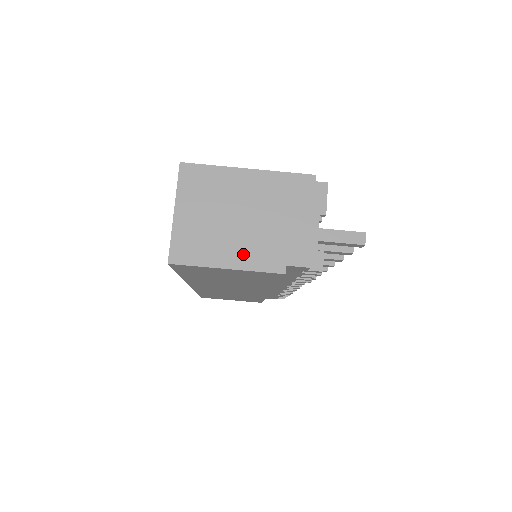
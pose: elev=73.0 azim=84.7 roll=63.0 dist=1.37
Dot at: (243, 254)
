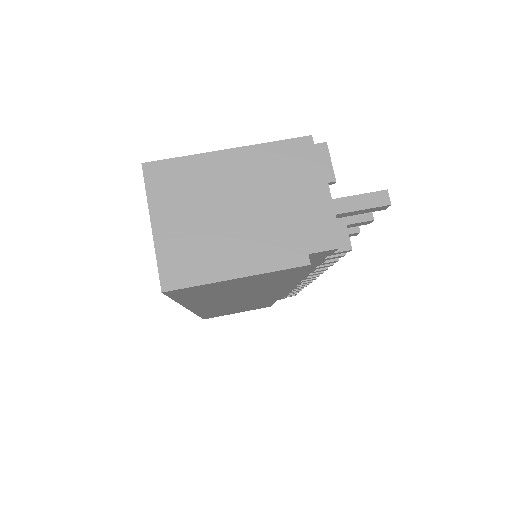
Dot at: (252, 254)
